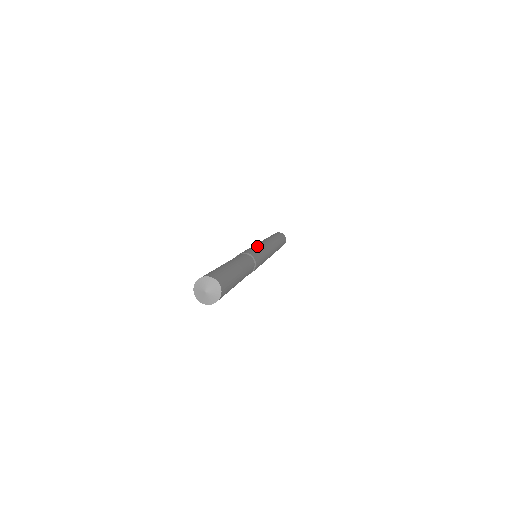
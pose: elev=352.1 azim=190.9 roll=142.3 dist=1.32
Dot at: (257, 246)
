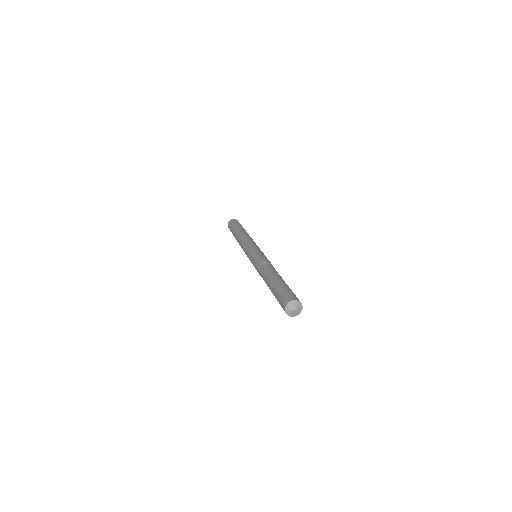
Dot at: occluded
